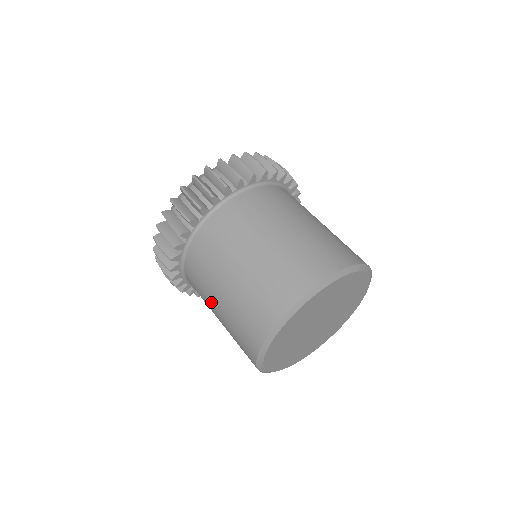
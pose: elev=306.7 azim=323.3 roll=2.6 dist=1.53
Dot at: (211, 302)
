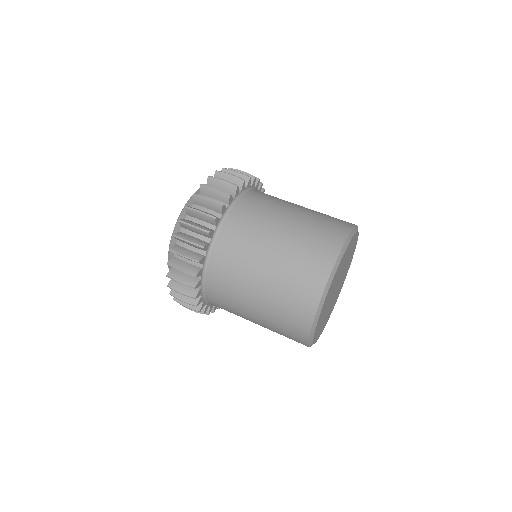
Dot at: occluded
